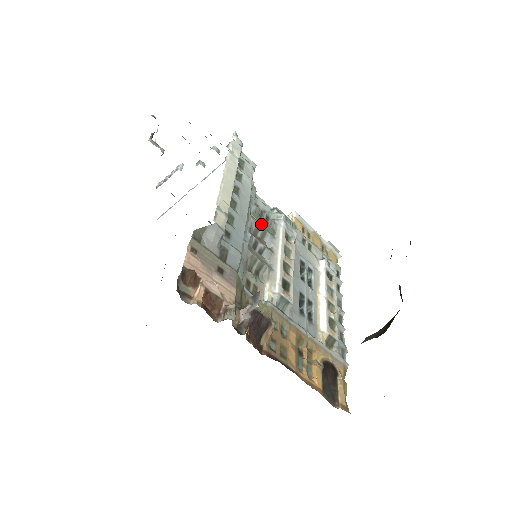
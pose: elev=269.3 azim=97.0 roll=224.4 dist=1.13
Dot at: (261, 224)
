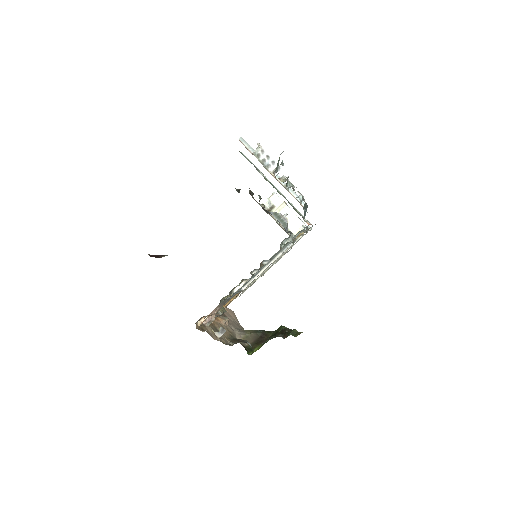
Dot at: occluded
